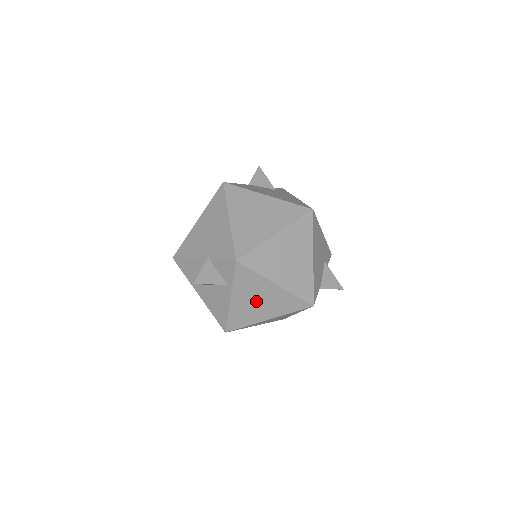
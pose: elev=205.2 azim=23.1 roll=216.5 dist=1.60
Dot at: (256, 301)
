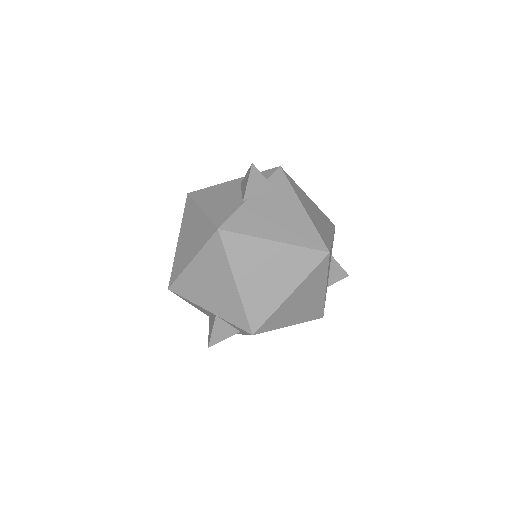
Dot at: occluded
